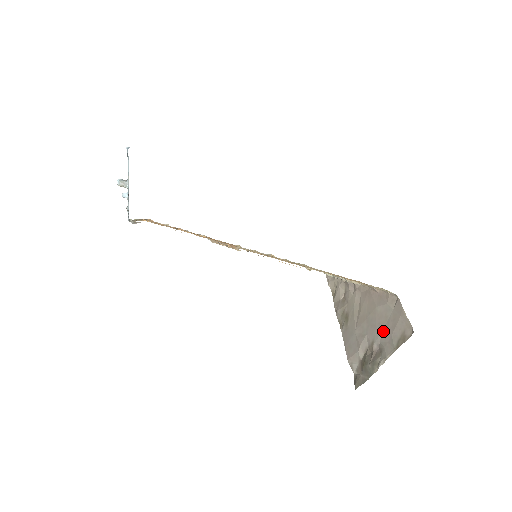
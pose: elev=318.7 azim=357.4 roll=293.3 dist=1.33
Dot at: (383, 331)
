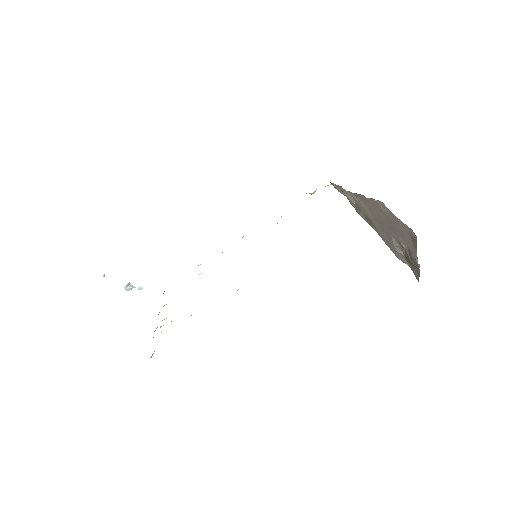
Dot at: (397, 233)
